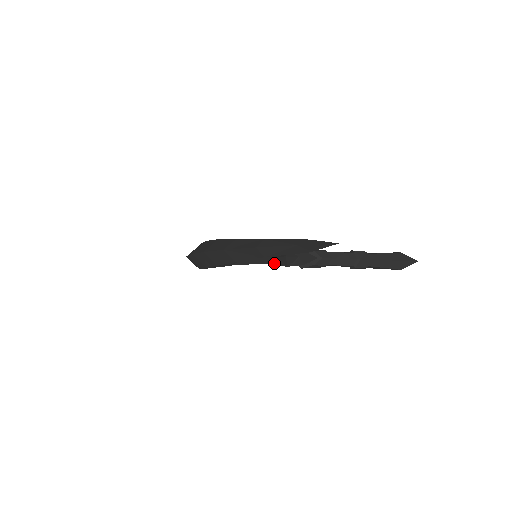
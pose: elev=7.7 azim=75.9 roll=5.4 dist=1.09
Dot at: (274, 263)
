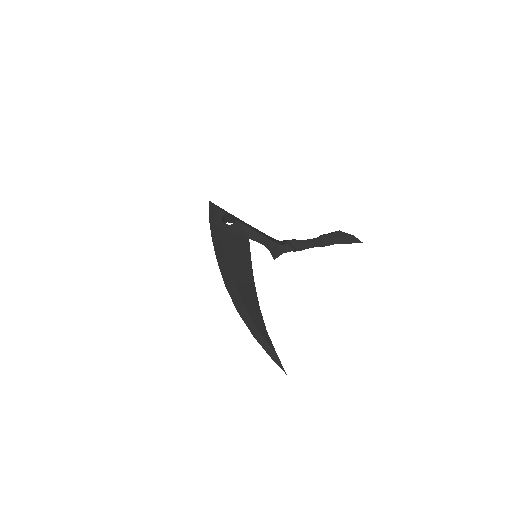
Dot at: occluded
